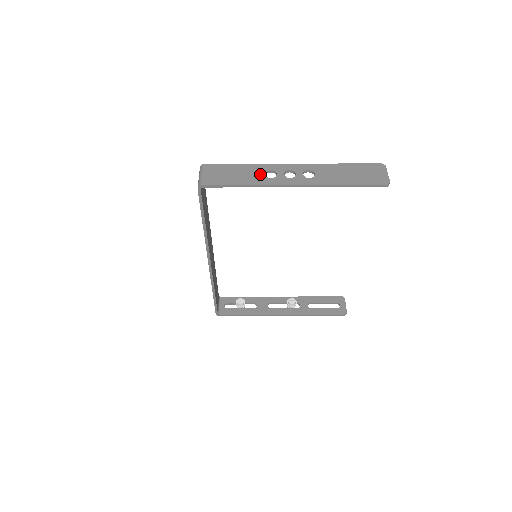
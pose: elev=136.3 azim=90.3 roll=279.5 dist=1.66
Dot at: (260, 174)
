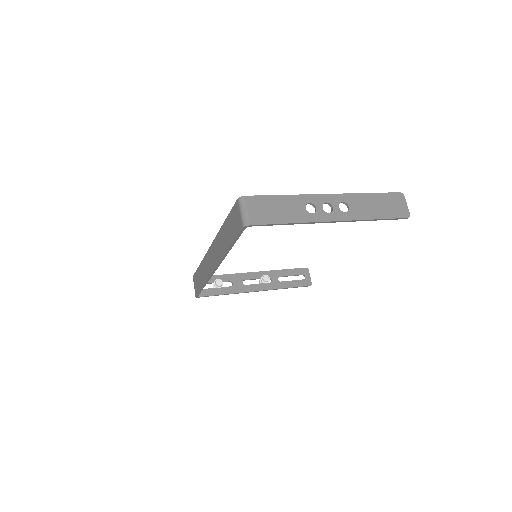
Dot at: (301, 208)
